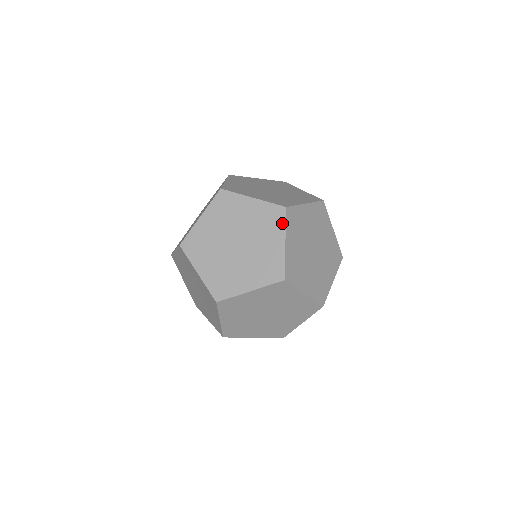
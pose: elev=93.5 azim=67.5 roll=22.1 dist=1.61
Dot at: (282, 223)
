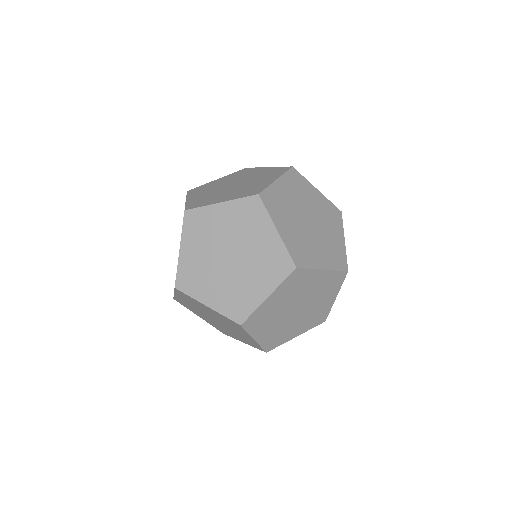
Dot at: (263, 212)
